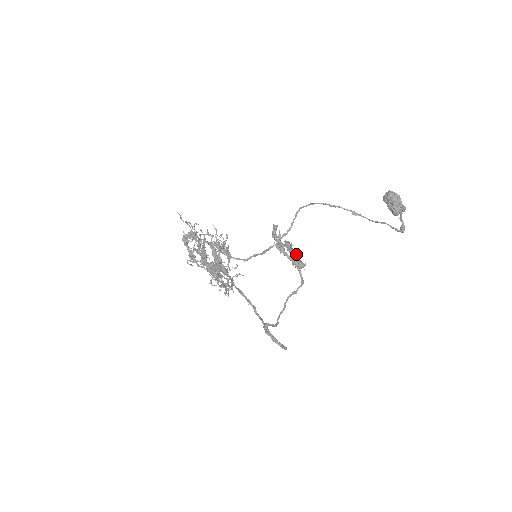
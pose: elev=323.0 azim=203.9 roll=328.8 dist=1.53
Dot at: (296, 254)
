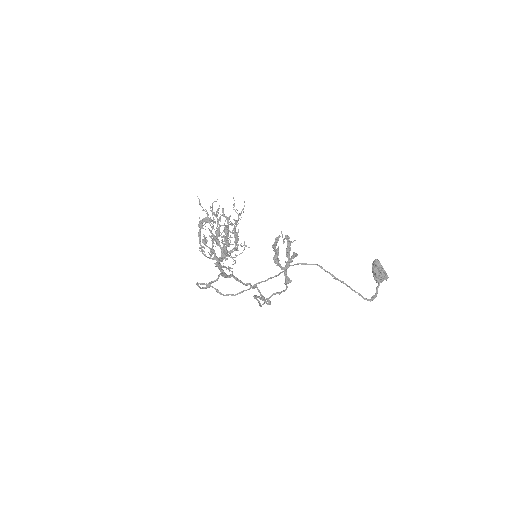
Dot at: occluded
